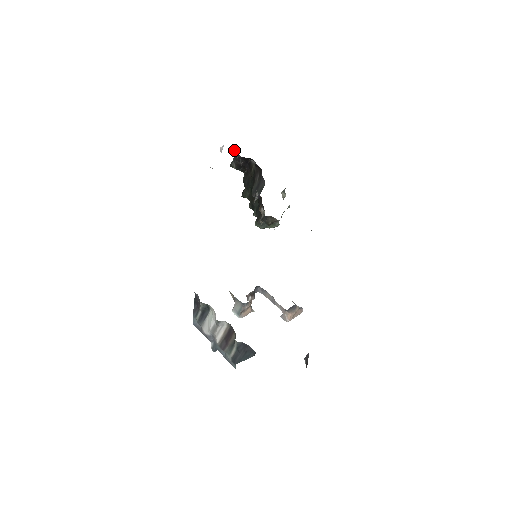
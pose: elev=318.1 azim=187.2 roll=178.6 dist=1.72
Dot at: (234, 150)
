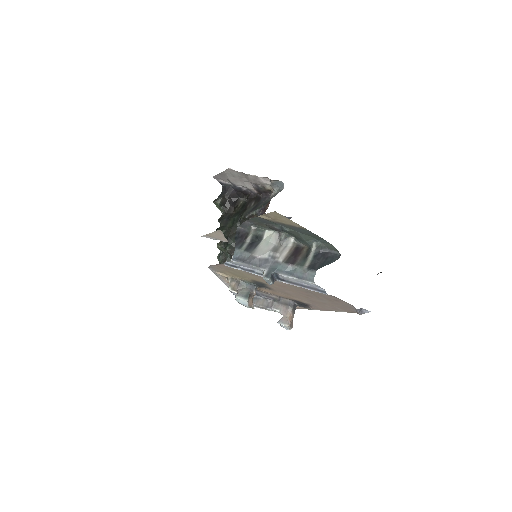
Dot at: (227, 185)
